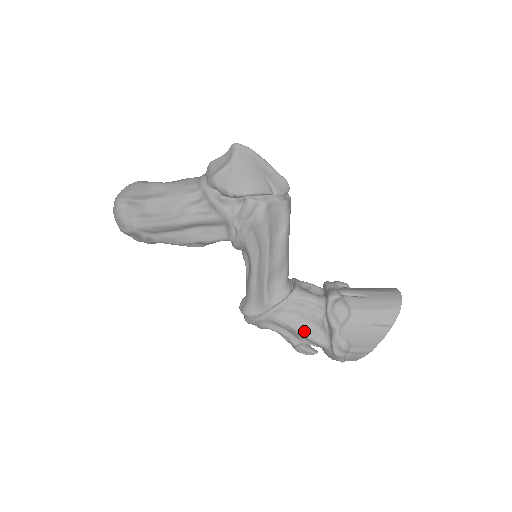
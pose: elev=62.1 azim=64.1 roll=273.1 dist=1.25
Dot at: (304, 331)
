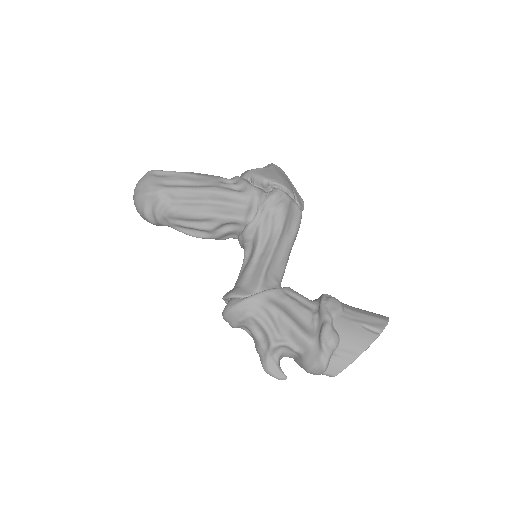
Dot at: (293, 320)
